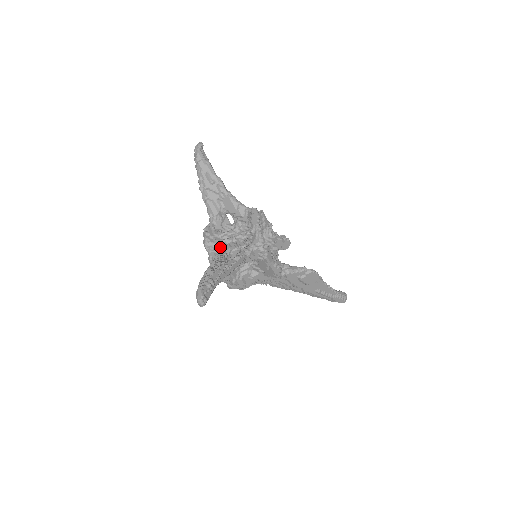
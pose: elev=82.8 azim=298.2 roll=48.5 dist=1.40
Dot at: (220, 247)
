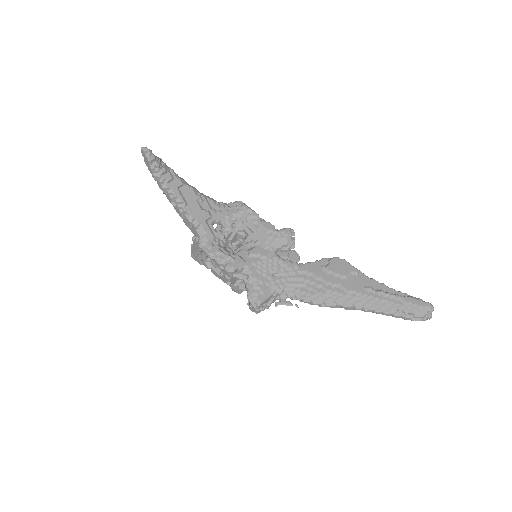
Dot at: occluded
